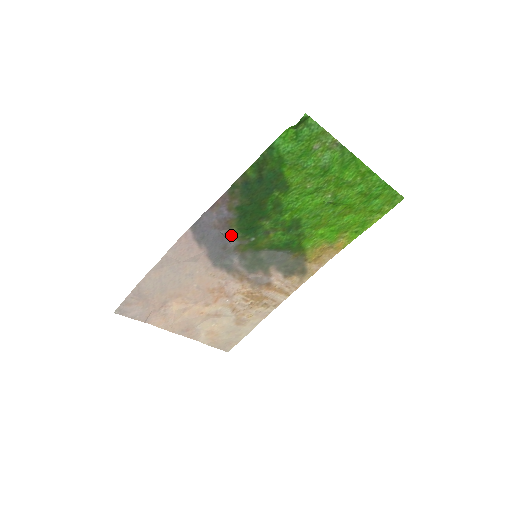
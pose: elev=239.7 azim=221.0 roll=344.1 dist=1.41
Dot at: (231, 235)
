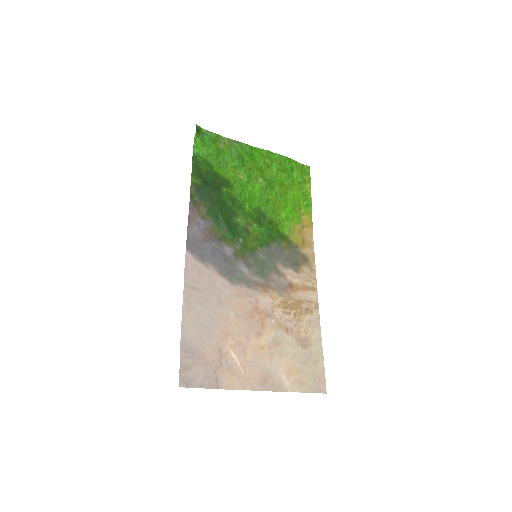
Dot at: (222, 243)
